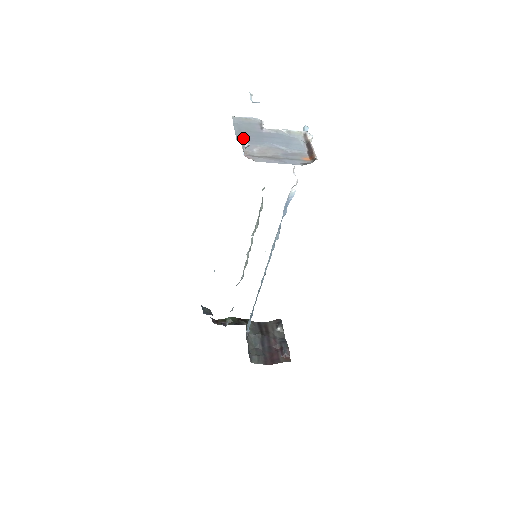
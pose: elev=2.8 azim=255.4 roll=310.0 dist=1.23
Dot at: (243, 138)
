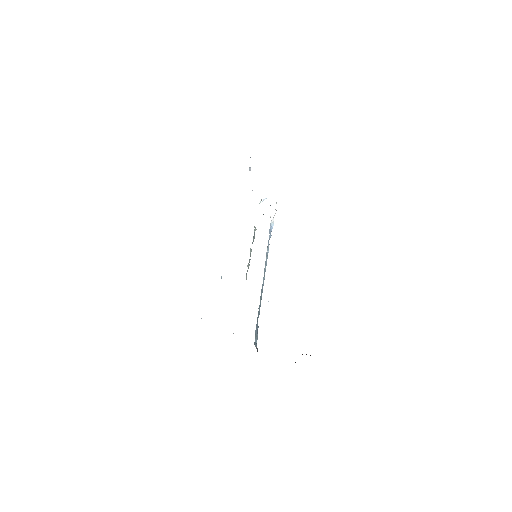
Dot at: occluded
